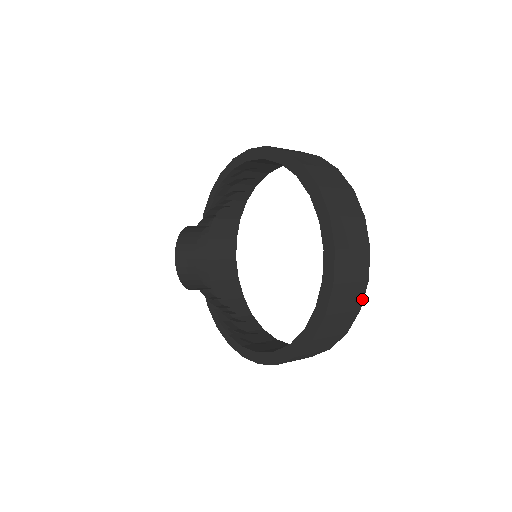
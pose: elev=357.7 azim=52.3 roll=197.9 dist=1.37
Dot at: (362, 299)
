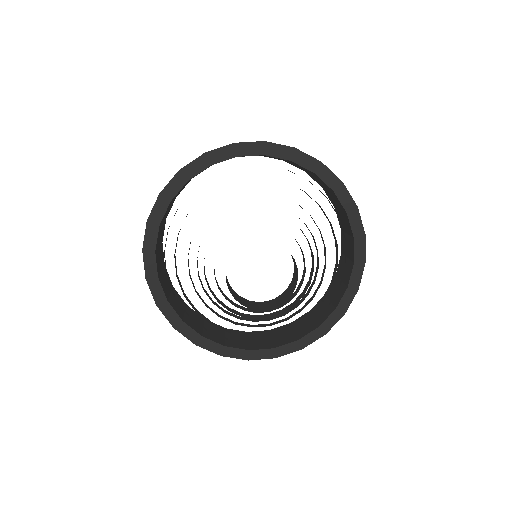
Dot at: occluded
